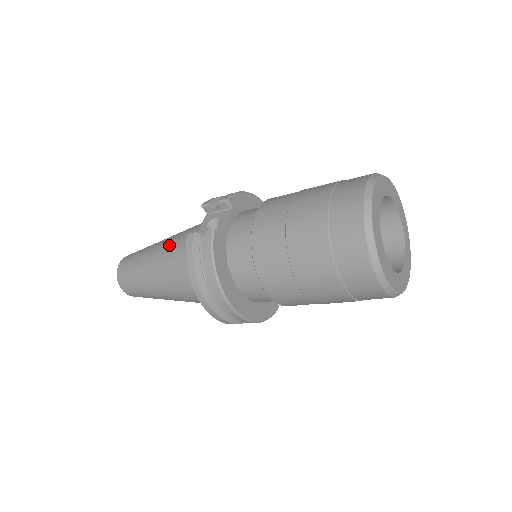
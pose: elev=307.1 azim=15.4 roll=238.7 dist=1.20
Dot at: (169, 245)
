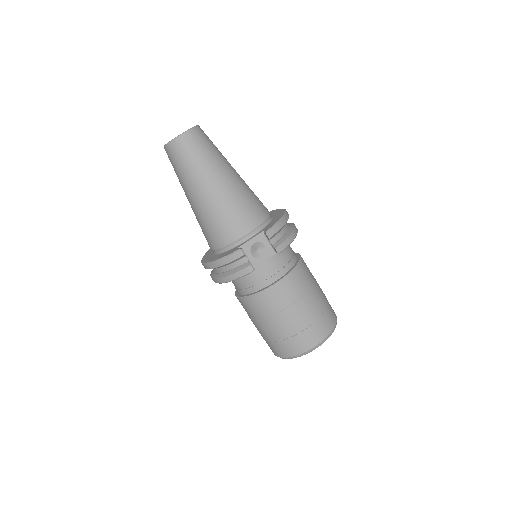
Dot at: (226, 204)
